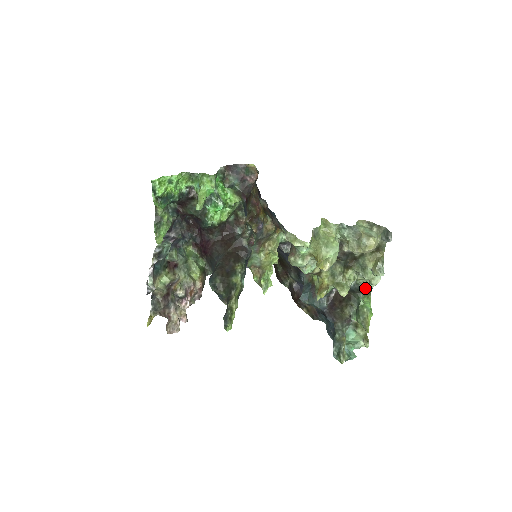
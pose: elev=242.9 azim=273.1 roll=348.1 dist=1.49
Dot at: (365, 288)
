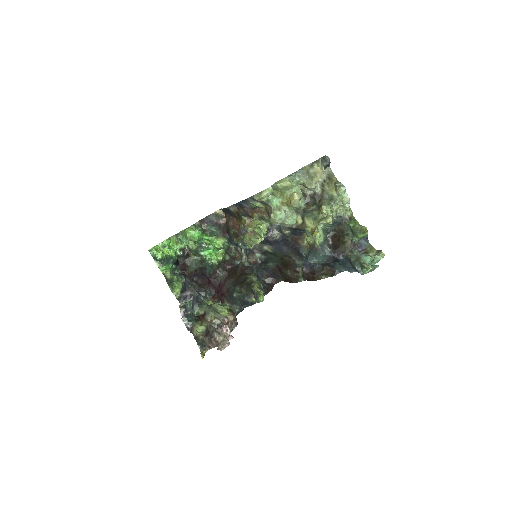
Dot at: (346, 215)
